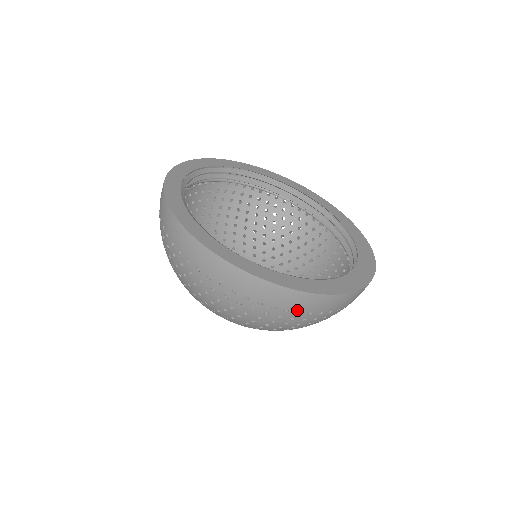
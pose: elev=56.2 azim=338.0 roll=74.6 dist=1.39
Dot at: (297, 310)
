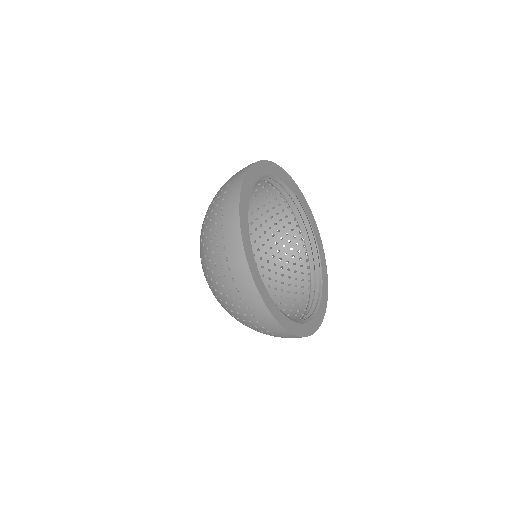
Dot at: occluded
